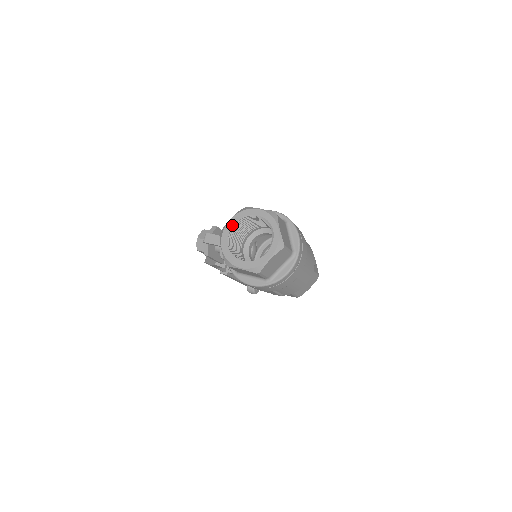
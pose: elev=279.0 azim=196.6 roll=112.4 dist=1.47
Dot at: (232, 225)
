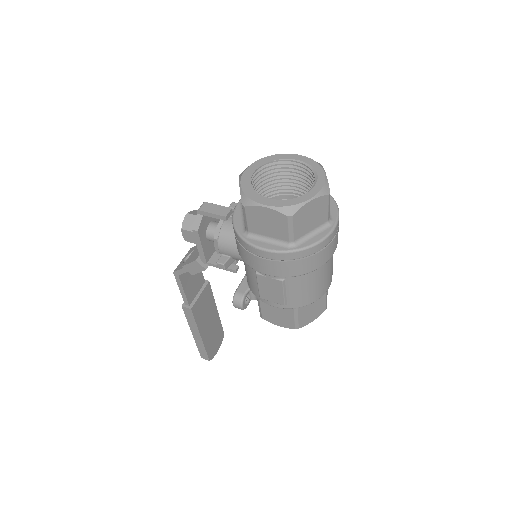
Dot at: (259, 165)
